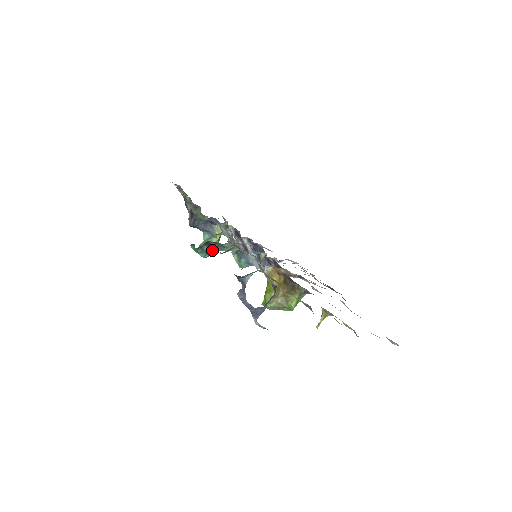
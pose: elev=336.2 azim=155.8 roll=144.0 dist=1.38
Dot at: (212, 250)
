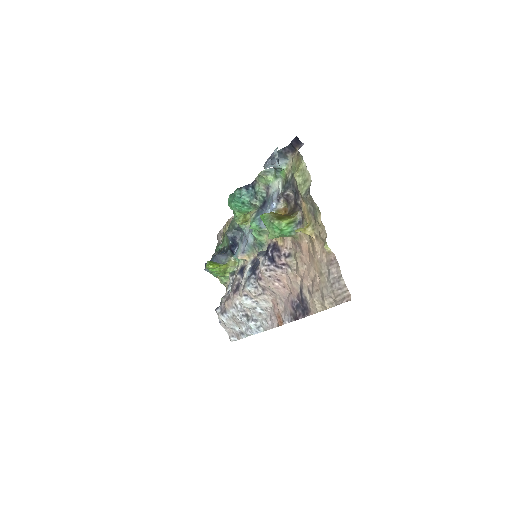
Dot at: (246, 194)
